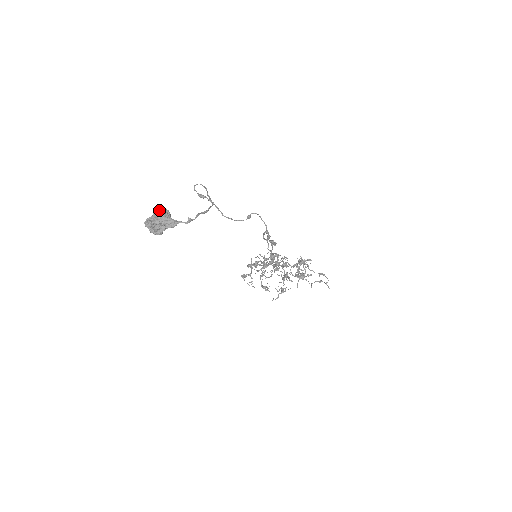
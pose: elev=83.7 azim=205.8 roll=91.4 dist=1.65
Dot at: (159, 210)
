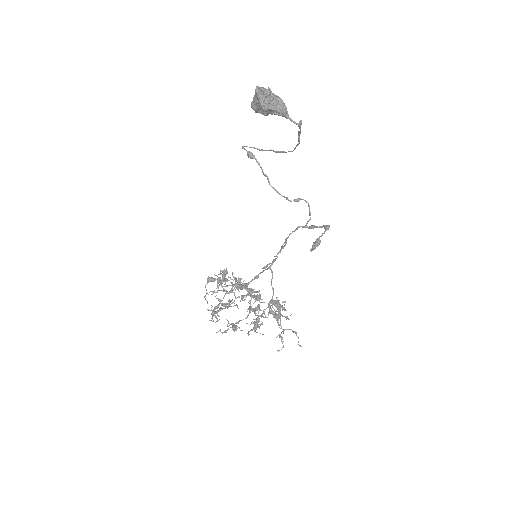
Dot at: occluded
